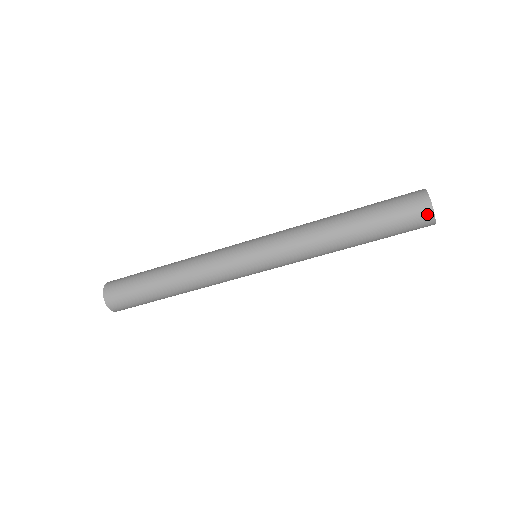
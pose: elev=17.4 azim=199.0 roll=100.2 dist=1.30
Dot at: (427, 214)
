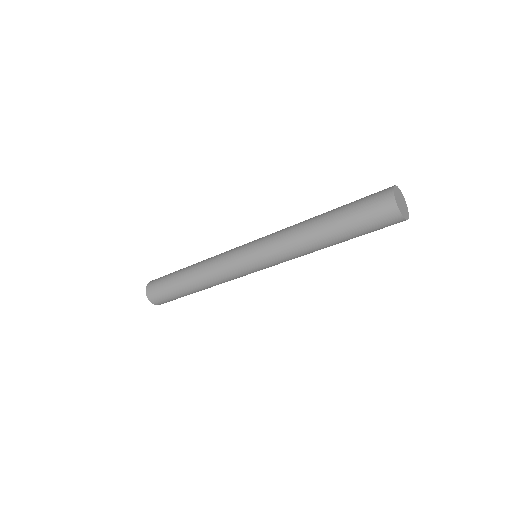
Dot at: (396, 218)
